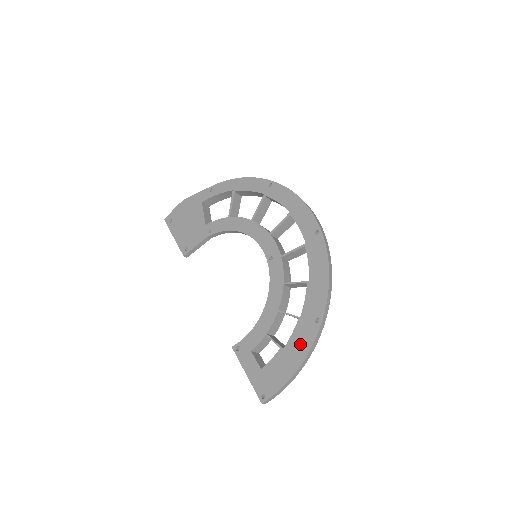
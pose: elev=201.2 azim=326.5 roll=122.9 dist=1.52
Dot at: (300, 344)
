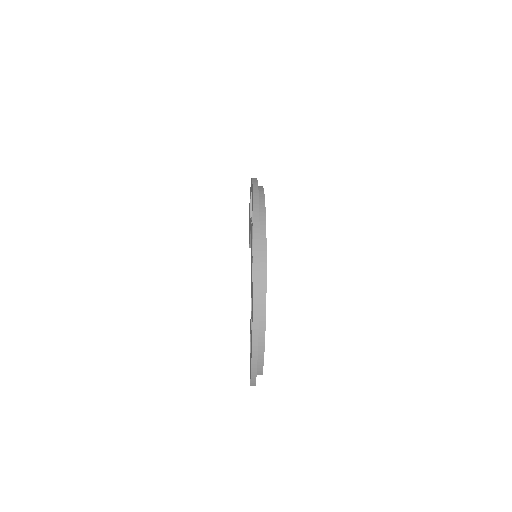
Dot at: (251, 346)
